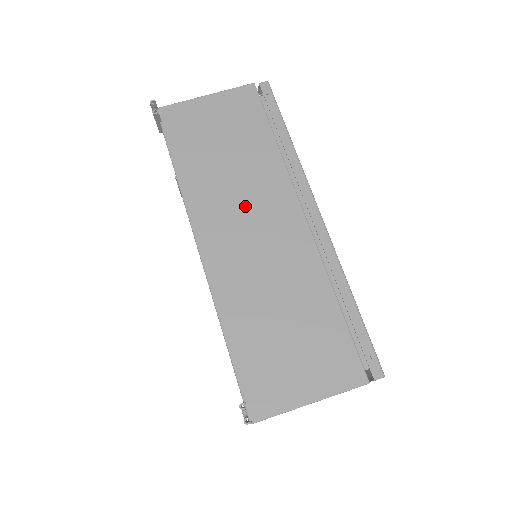
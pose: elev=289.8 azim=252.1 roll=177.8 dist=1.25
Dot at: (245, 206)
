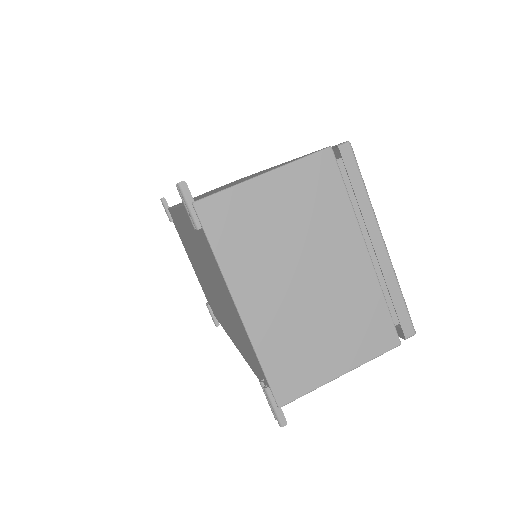
Dot at: occluded
